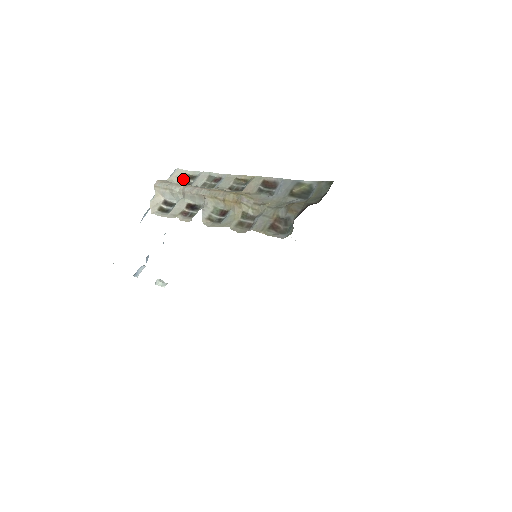
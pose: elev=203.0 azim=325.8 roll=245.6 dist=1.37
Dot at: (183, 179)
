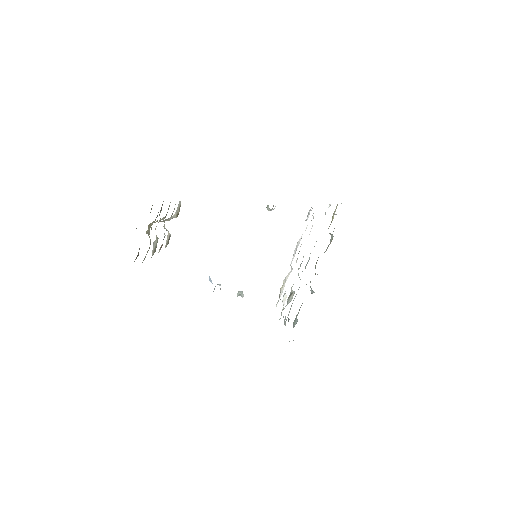
Dot at: (179, 211)
